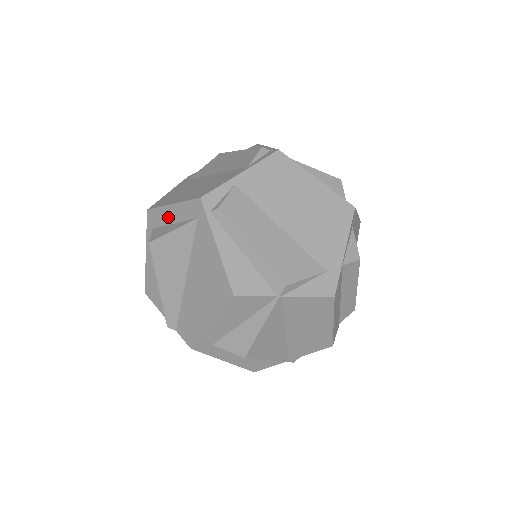
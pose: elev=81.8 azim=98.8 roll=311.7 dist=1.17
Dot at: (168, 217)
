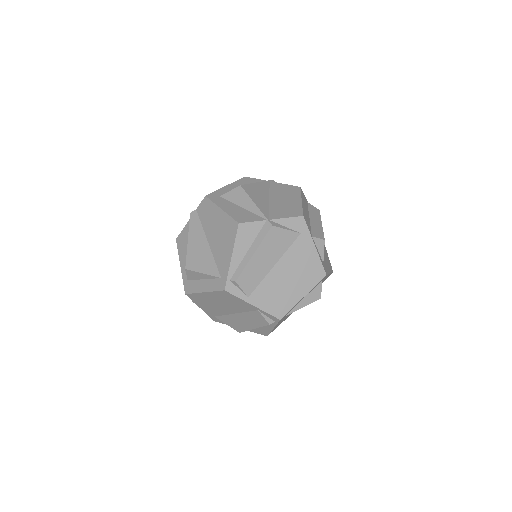
Dot at: occluded
